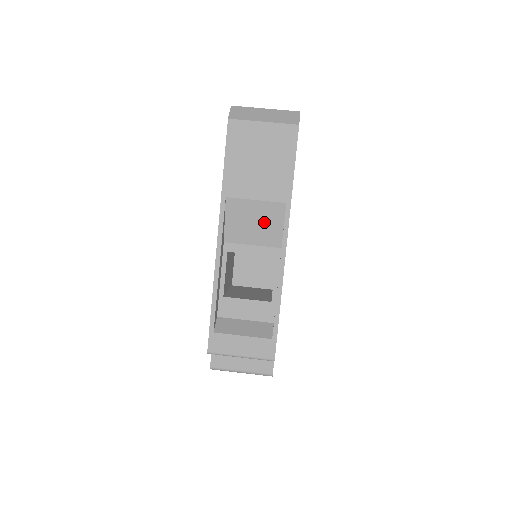
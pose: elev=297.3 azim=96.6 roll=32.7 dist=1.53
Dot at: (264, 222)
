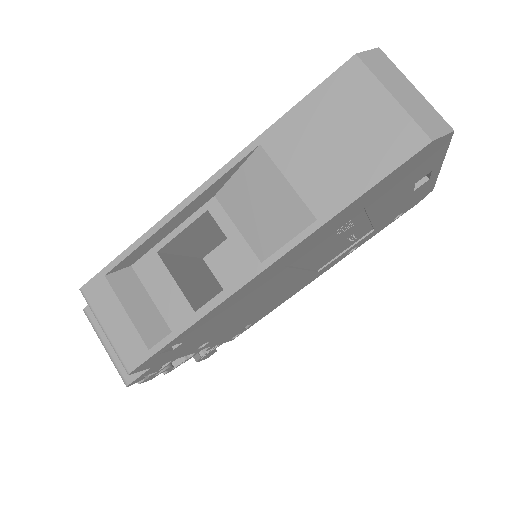
Dot at: (273, 217)
